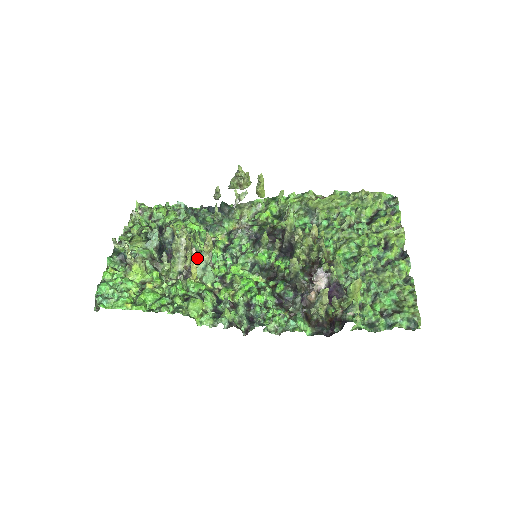
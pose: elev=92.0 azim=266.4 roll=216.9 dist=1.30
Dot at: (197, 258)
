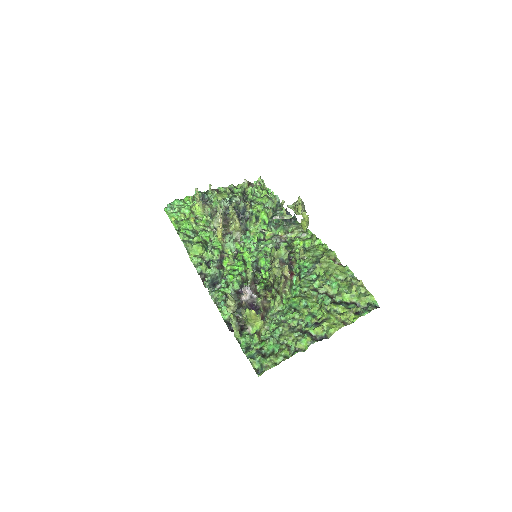
Dot at: (245, 233)
